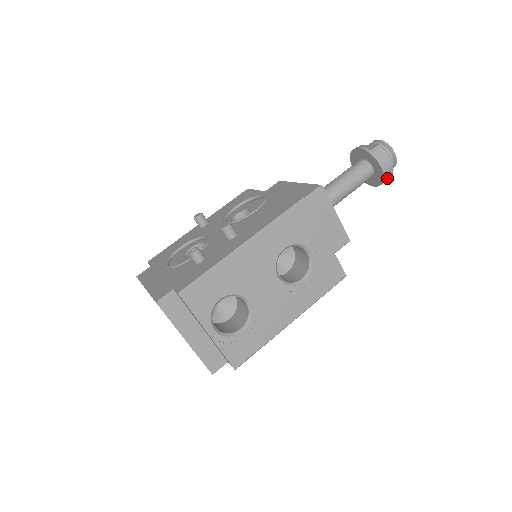
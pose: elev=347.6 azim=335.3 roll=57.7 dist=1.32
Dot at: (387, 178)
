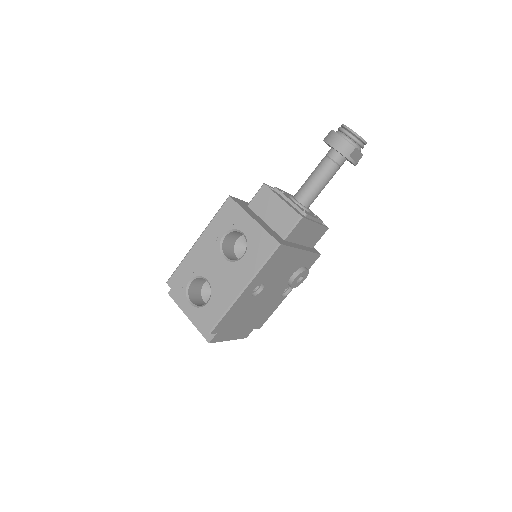
Dot at: (349, 152)
